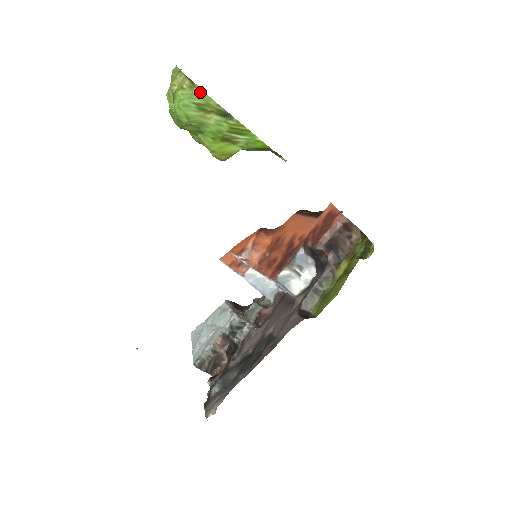
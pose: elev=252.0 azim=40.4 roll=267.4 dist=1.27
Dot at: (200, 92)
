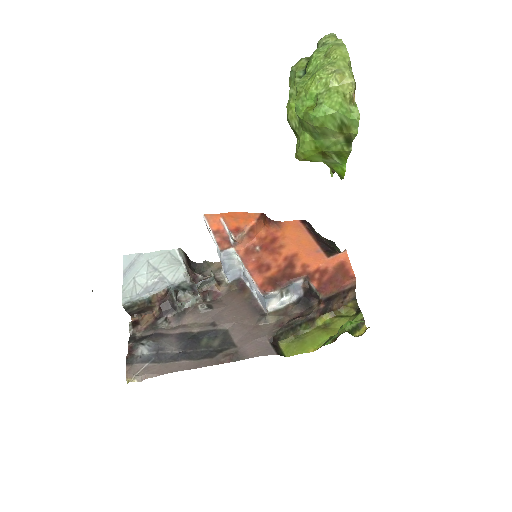
Dot at: (356, 115)
